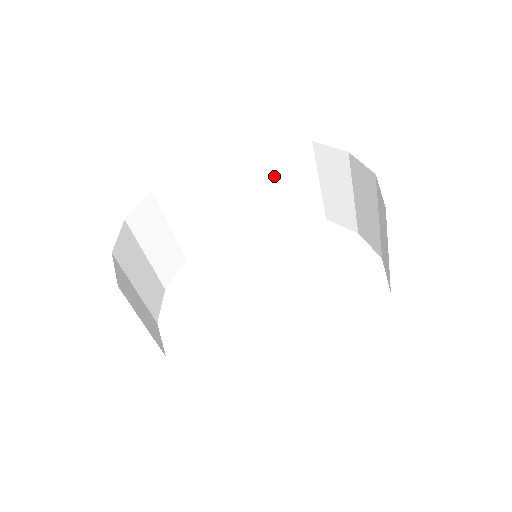
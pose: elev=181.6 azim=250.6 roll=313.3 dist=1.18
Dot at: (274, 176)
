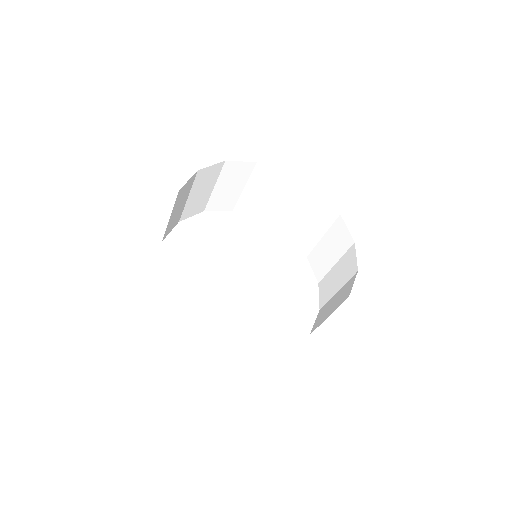
Dot at: (212, 185)
